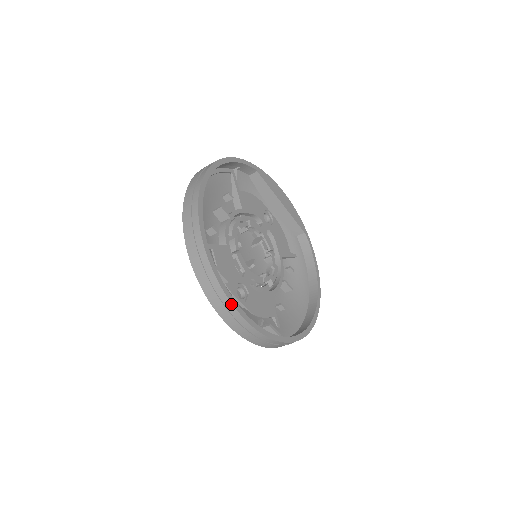
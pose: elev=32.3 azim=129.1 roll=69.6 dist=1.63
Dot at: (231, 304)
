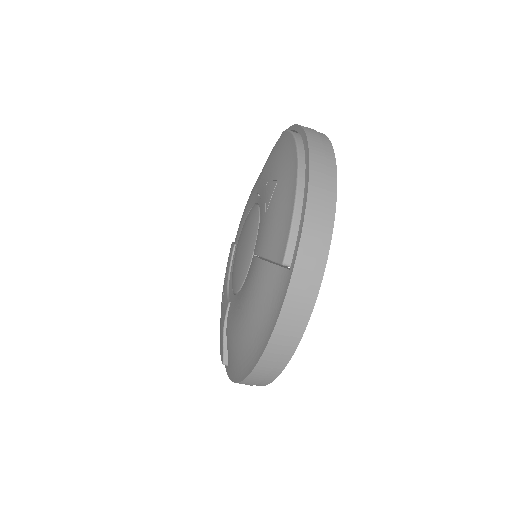
Dot at: (290, 358)
